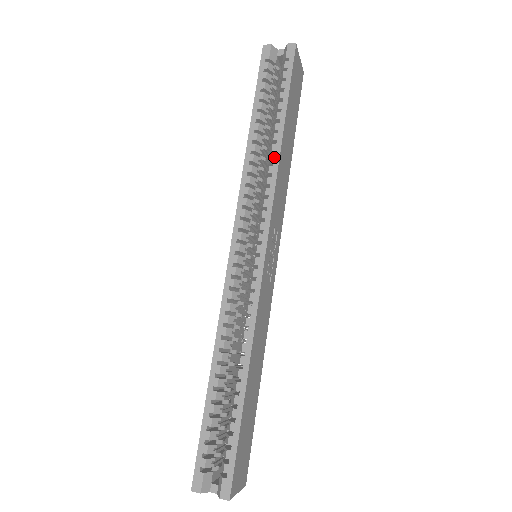
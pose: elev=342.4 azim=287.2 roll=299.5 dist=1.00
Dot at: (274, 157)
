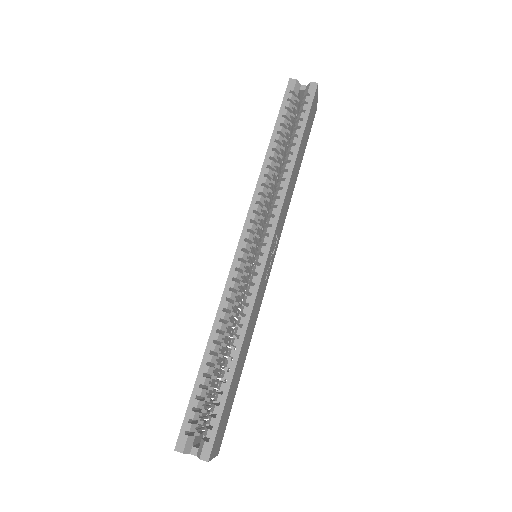
Dot at: (287, 174)
